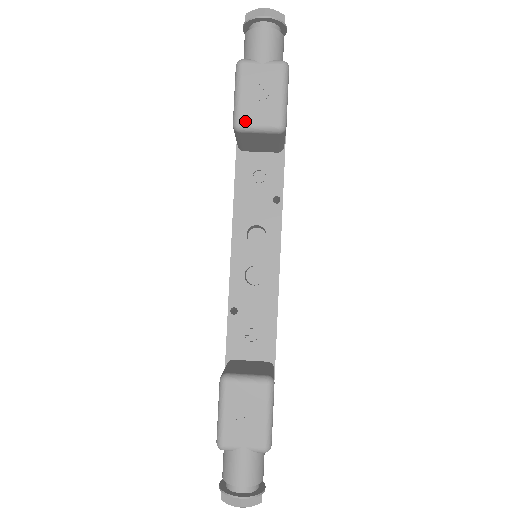
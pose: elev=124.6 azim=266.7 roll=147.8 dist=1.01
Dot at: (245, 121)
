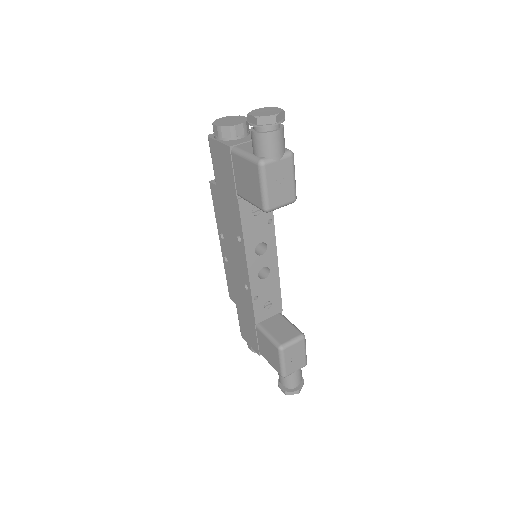
Dot at: (273, 206)
